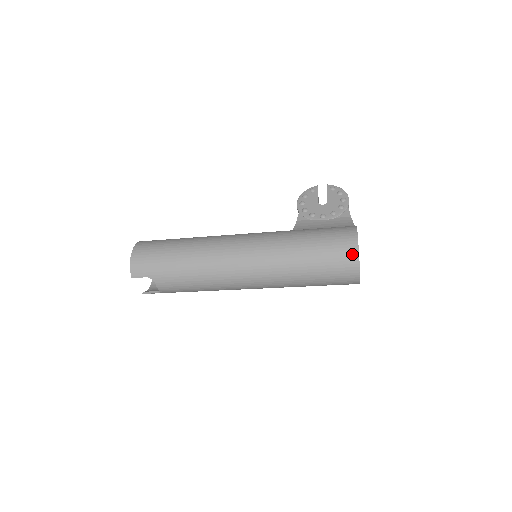
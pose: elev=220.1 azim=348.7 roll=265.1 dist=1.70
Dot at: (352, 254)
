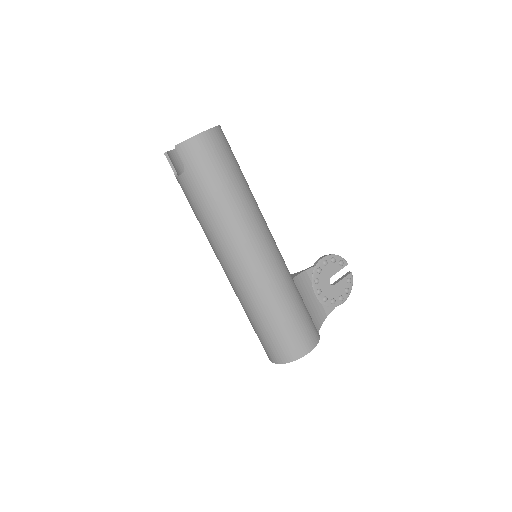
Dot at: (292, 356)
